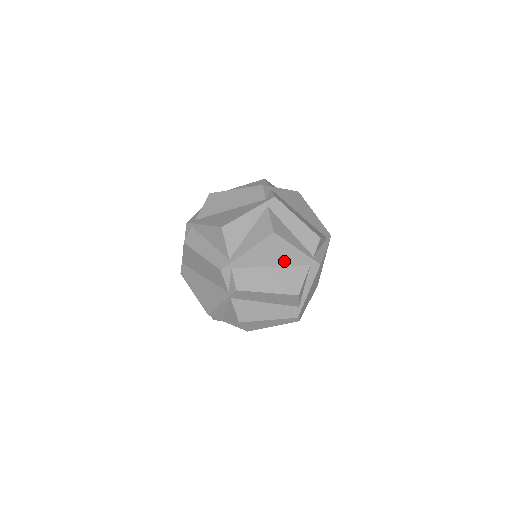
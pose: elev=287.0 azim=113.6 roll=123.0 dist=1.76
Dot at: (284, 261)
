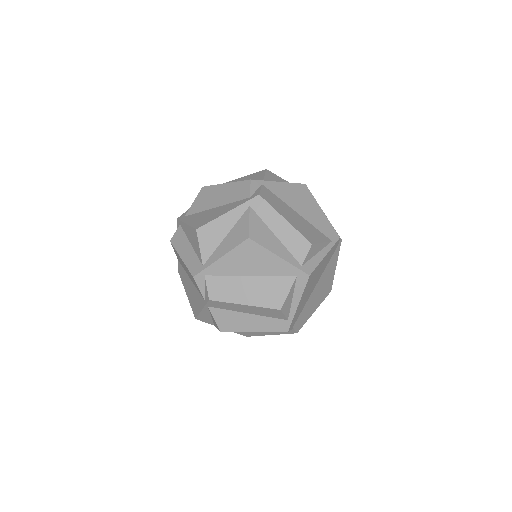
Dot at: (265, 270)
